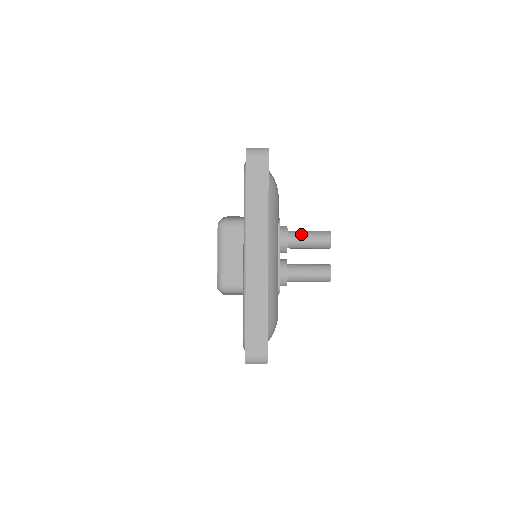
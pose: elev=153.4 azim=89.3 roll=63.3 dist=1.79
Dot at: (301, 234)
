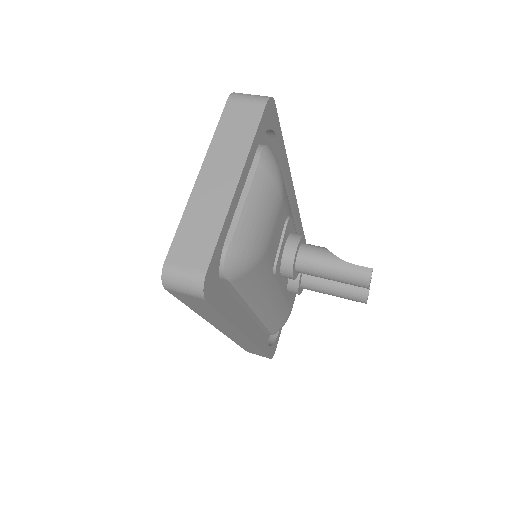
Dot at: (317, 271)
